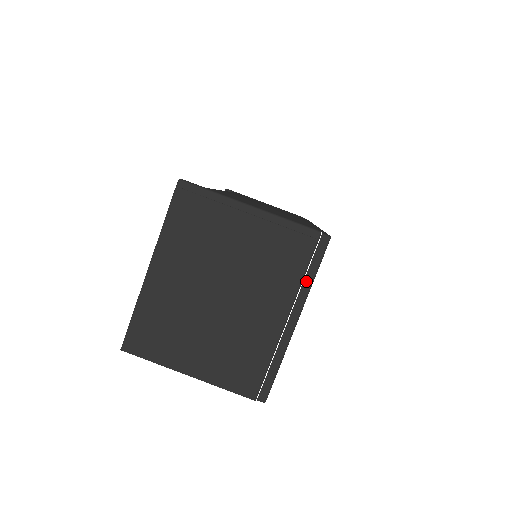
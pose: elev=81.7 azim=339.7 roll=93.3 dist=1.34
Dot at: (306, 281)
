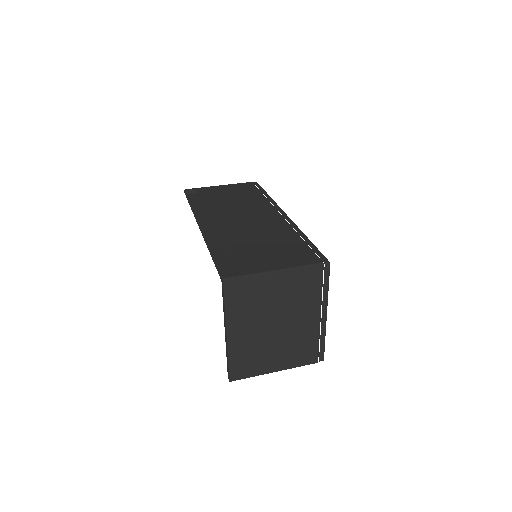
Dot at: (324, 292)
